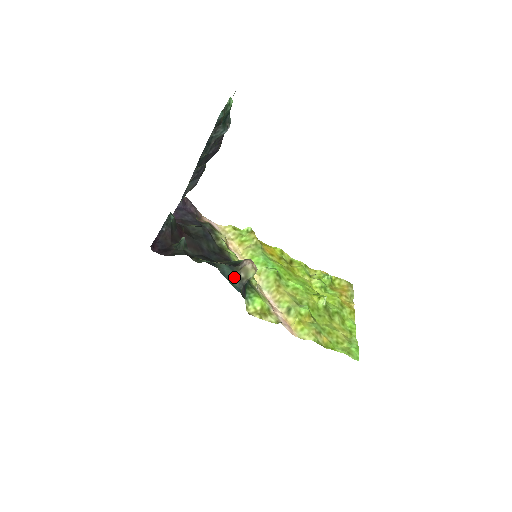
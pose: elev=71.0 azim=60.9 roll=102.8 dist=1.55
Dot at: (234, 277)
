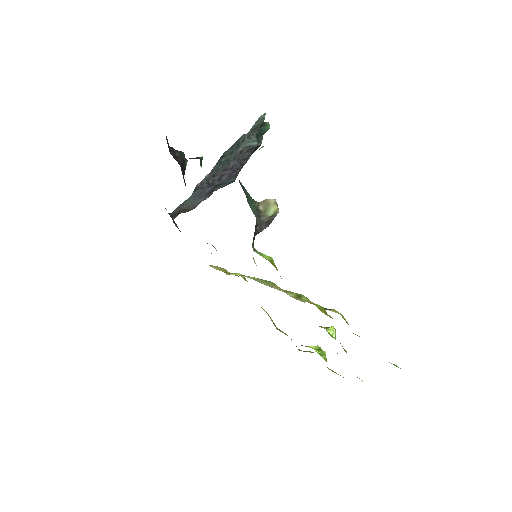
Dot at: (251, 202)
